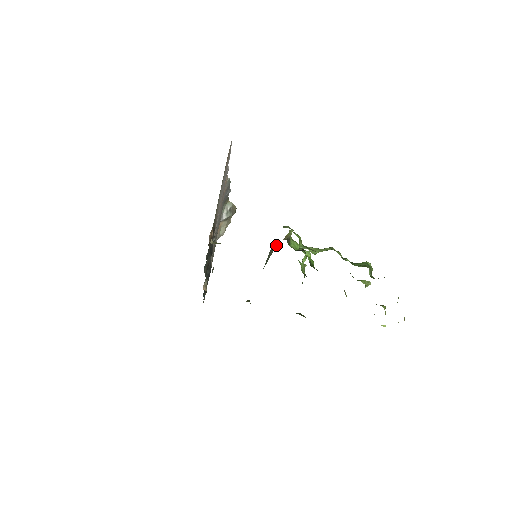
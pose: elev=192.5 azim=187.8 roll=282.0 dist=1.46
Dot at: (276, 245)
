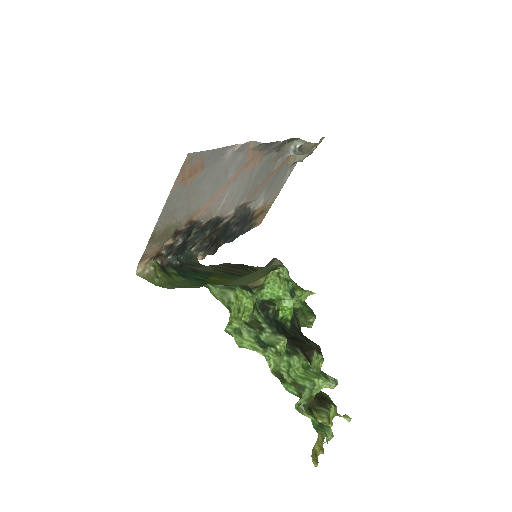
Dot at: (271, 264)
